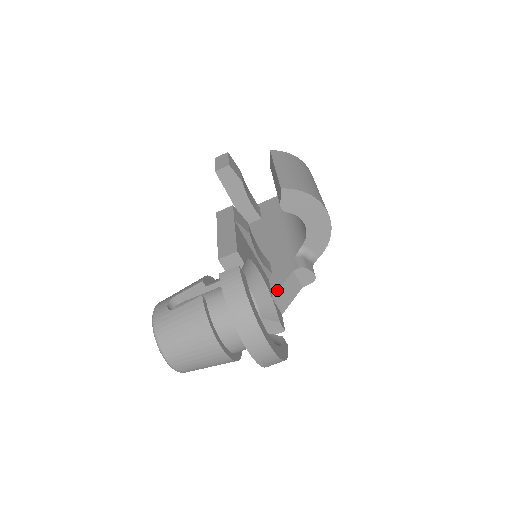
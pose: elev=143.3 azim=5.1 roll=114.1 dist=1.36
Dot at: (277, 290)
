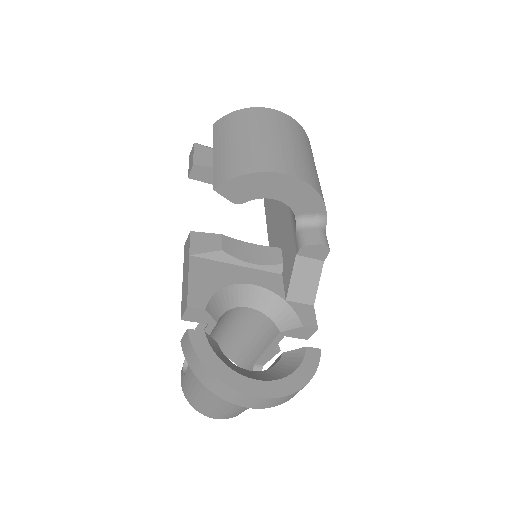
Dot at: (287, 288)
